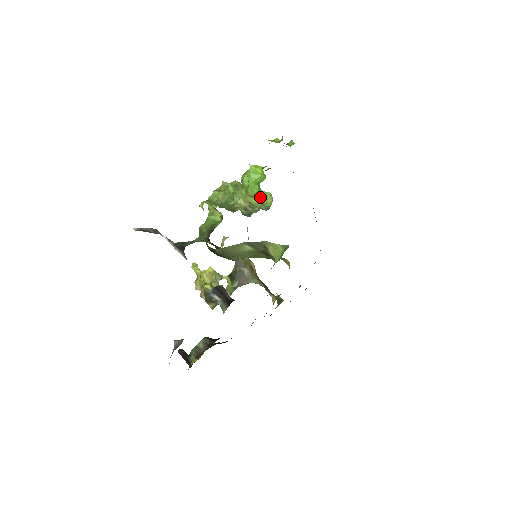
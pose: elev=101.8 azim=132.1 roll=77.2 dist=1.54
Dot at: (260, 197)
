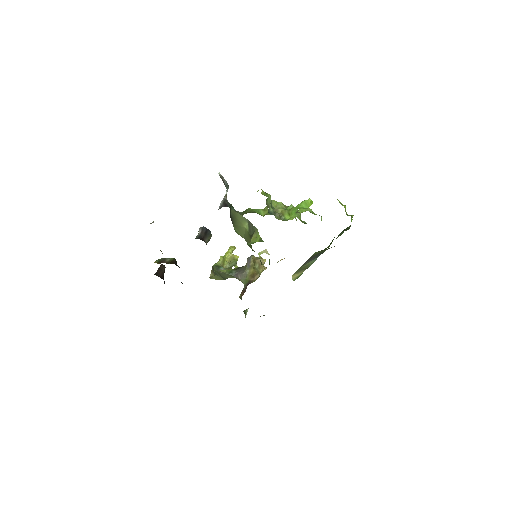
Dot at: occluded
